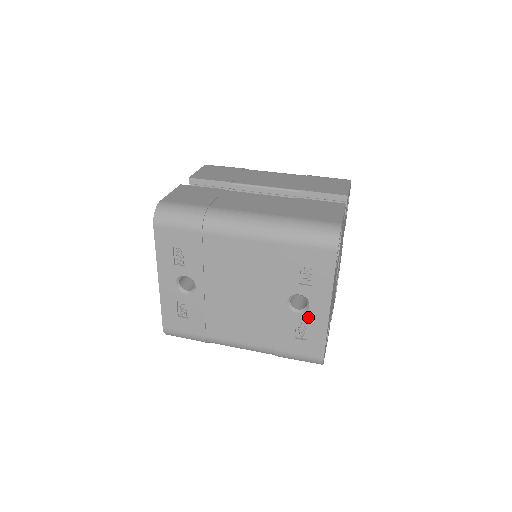
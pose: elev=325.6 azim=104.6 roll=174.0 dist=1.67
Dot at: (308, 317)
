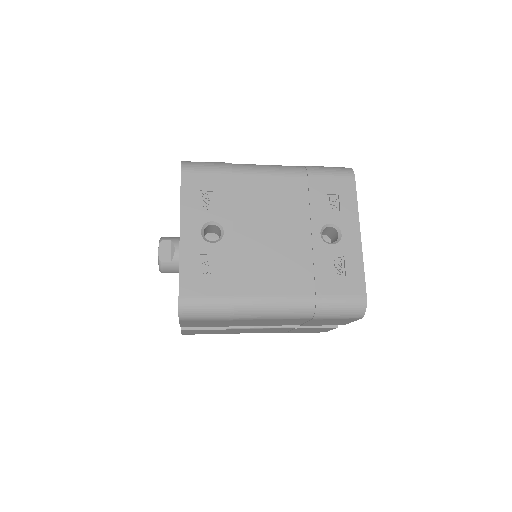
Dot at: (342, 247)
